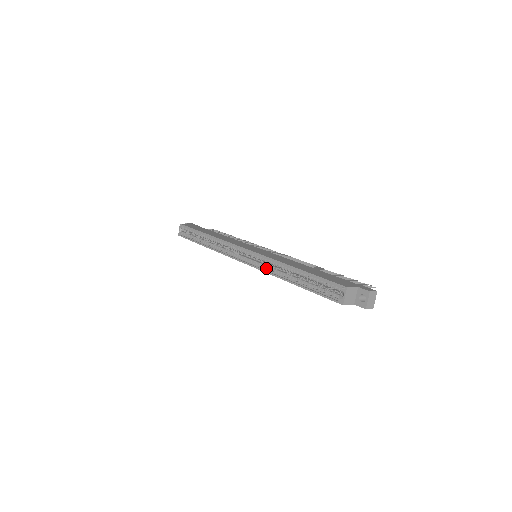
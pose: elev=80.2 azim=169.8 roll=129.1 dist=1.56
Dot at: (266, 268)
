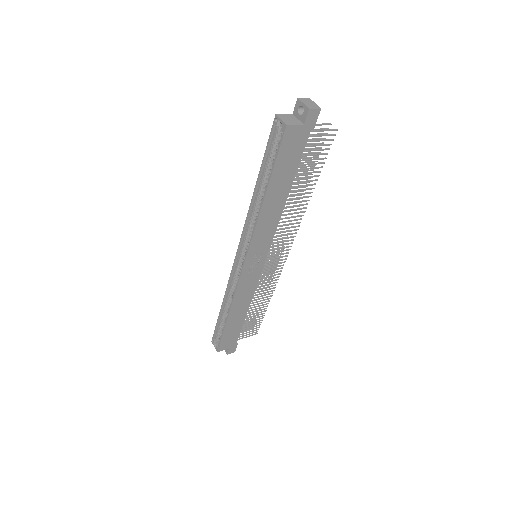
Dot at: (252, 232)
